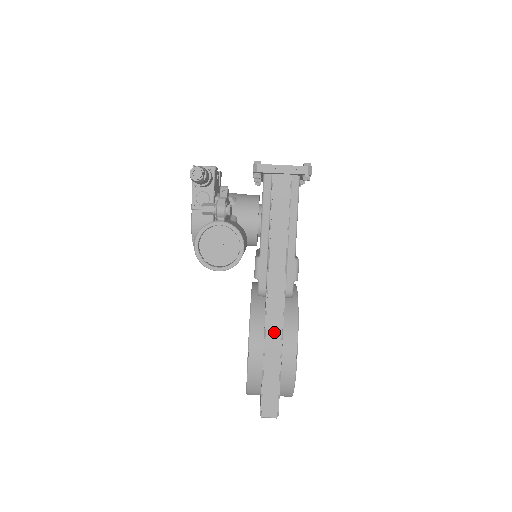
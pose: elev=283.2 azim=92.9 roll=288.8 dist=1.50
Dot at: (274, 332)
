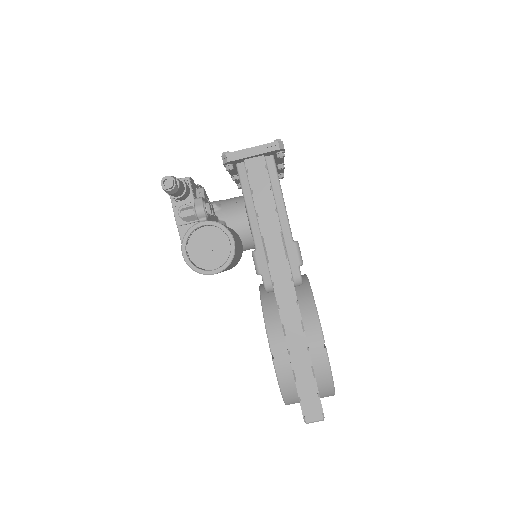
Dot at: (293, 325)
